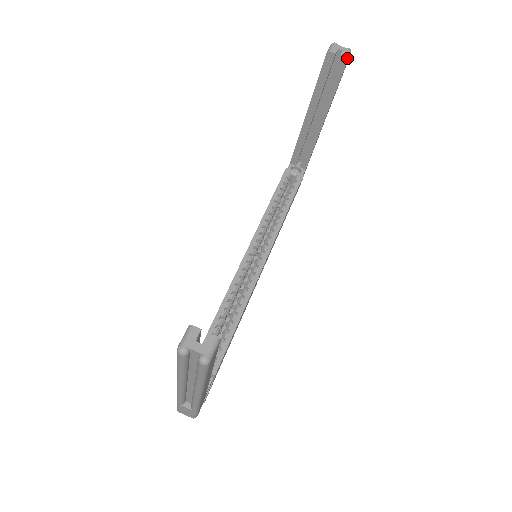
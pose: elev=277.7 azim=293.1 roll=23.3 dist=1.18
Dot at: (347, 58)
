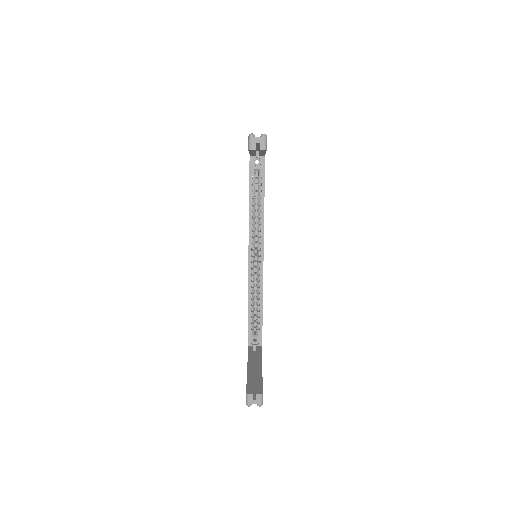
Dot at: (266, 149)
